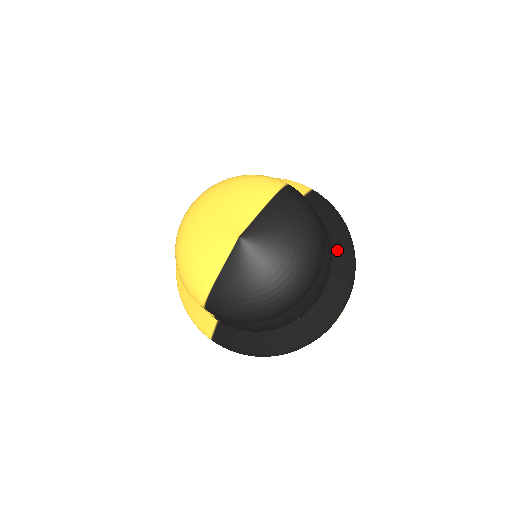
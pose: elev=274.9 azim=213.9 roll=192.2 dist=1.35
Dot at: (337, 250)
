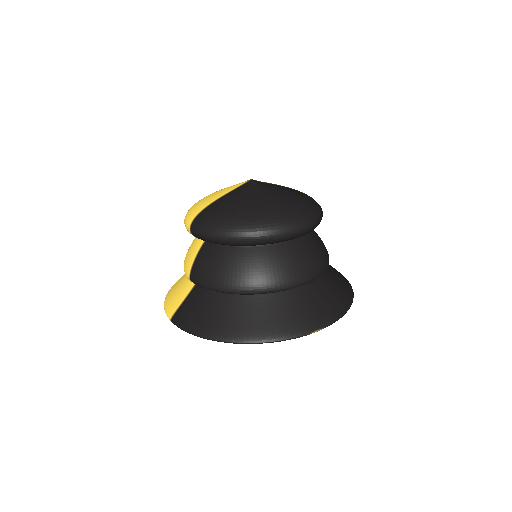
Dot at: (334, 282)
